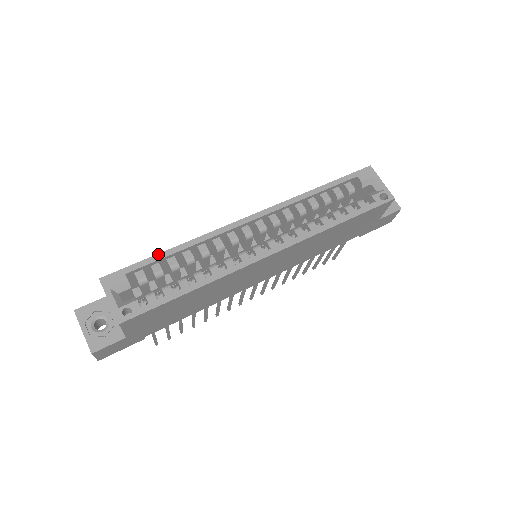
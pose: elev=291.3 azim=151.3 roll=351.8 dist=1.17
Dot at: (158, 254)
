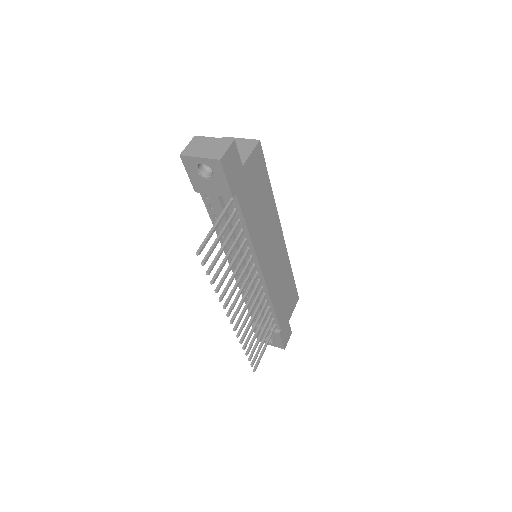
Dot at: occluded
